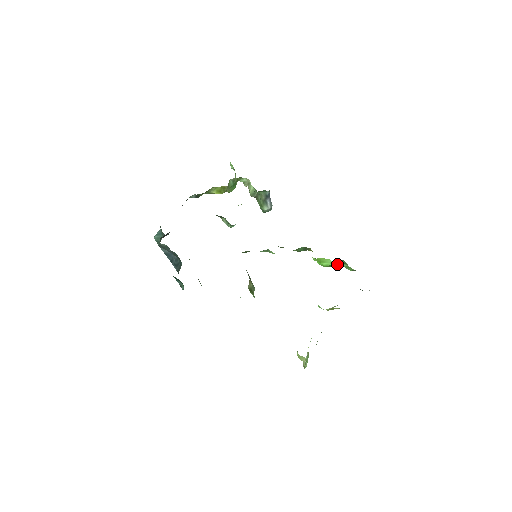
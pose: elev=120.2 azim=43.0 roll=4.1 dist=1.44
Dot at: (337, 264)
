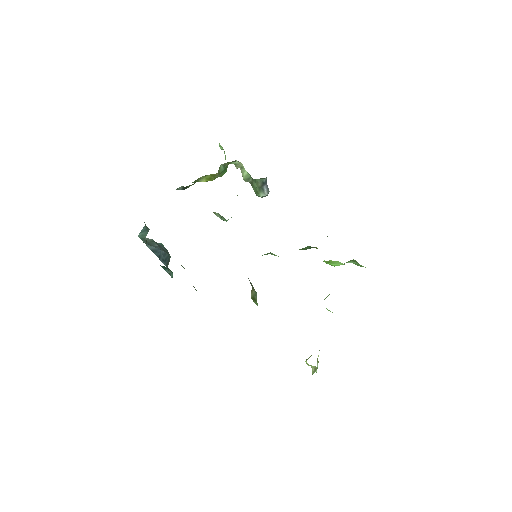
Dot at: (346, 262)
